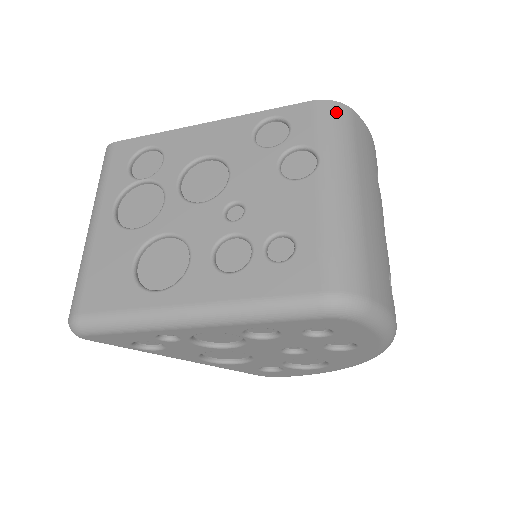
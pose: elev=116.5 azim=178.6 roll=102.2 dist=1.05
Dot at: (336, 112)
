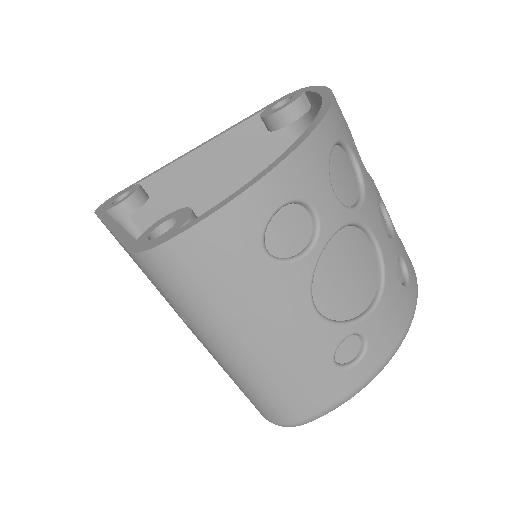
Dot at: (154, 268)
